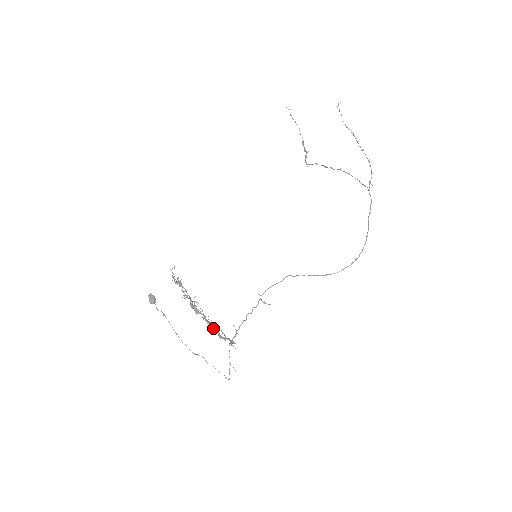
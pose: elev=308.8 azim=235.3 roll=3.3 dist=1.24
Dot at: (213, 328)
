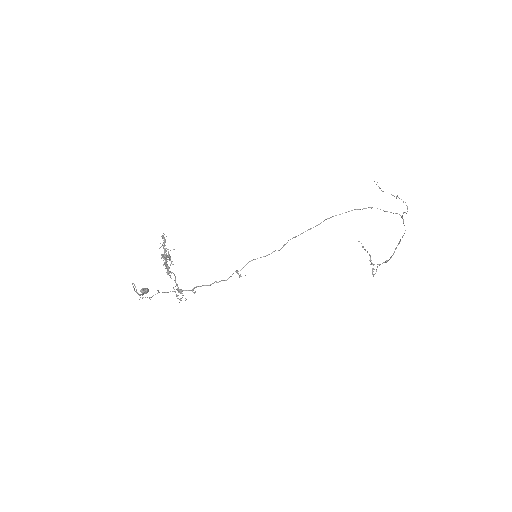
Dot at: occluded
